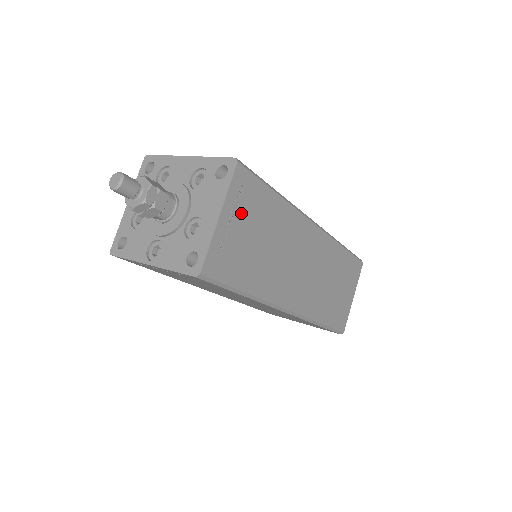
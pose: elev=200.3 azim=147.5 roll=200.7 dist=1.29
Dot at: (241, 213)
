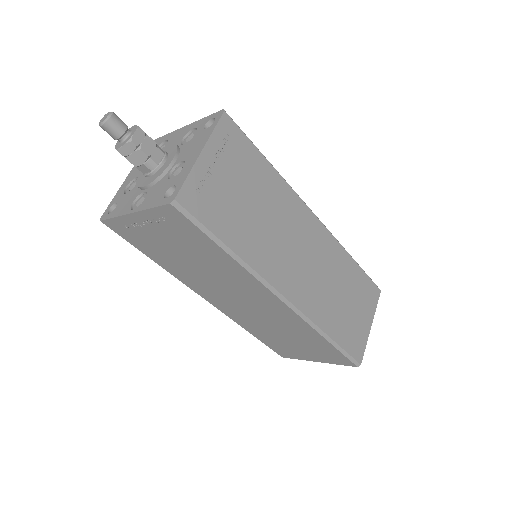
Dot at: (227, 161)
